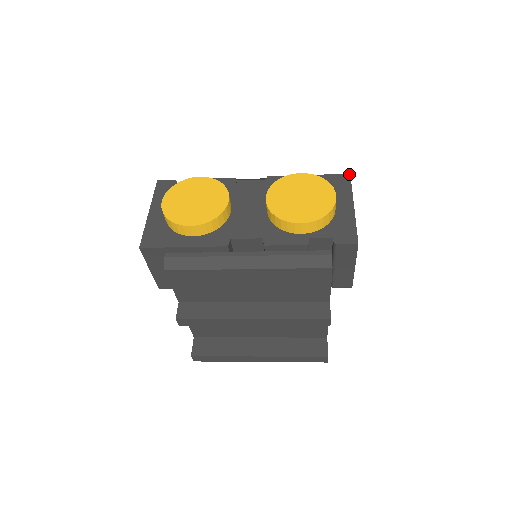
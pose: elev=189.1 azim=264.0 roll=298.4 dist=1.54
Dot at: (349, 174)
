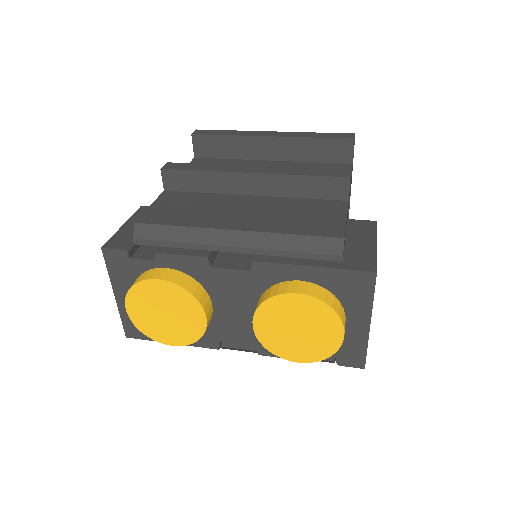
Dot at: (375, 273)
